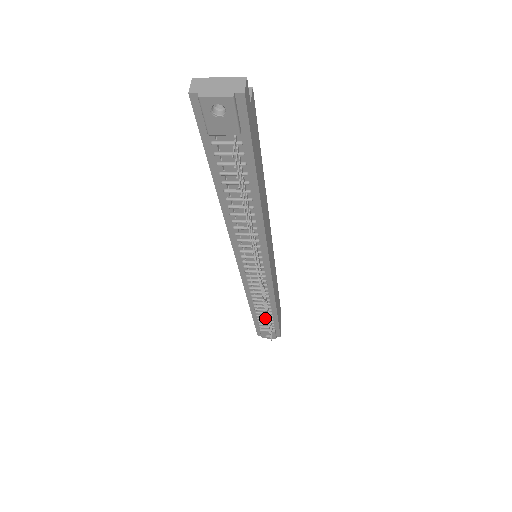
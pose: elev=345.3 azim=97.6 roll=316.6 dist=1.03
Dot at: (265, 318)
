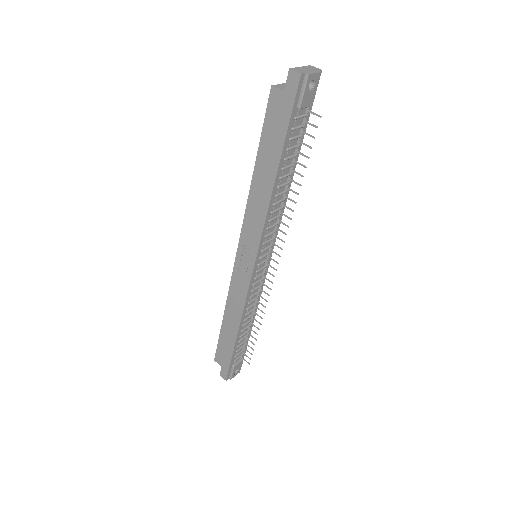
Dot at: (242, 342)
